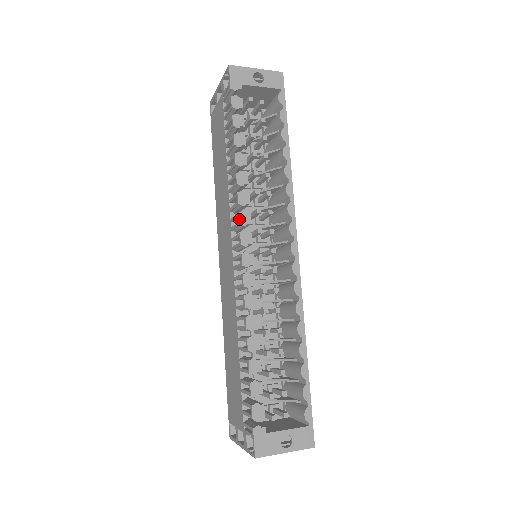
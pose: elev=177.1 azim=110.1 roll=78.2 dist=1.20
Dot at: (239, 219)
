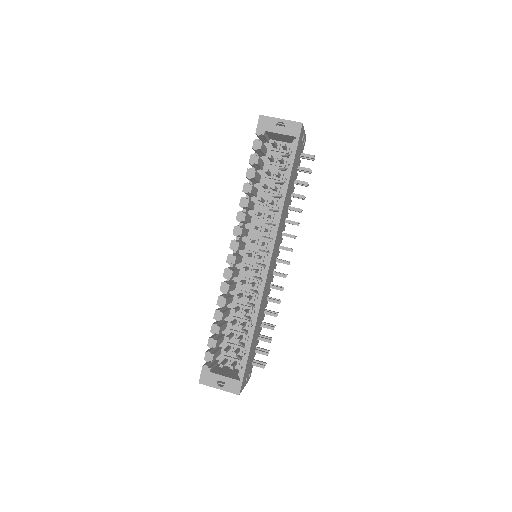
Dot at: (233, 230)
